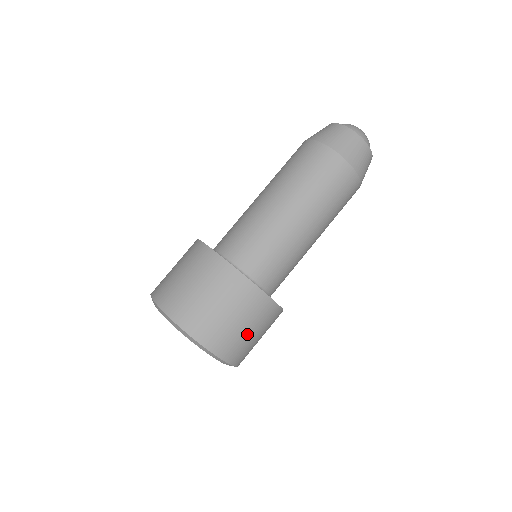
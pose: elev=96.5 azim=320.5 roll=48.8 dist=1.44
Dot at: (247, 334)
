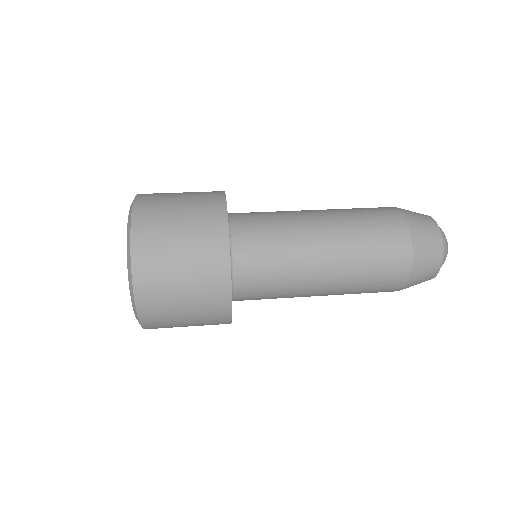
Dot at: (176, 269)
